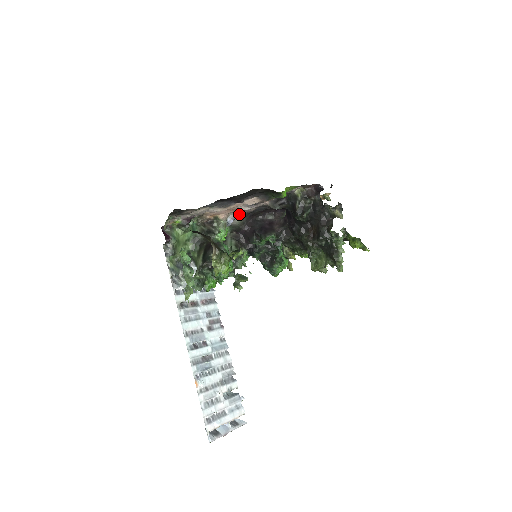
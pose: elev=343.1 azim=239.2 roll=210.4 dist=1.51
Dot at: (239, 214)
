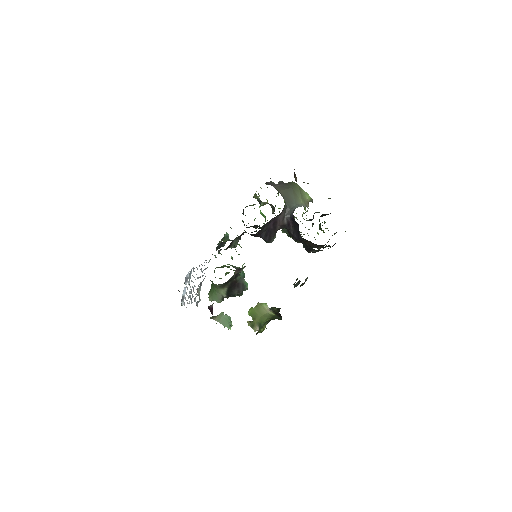
Dot at: occluded
